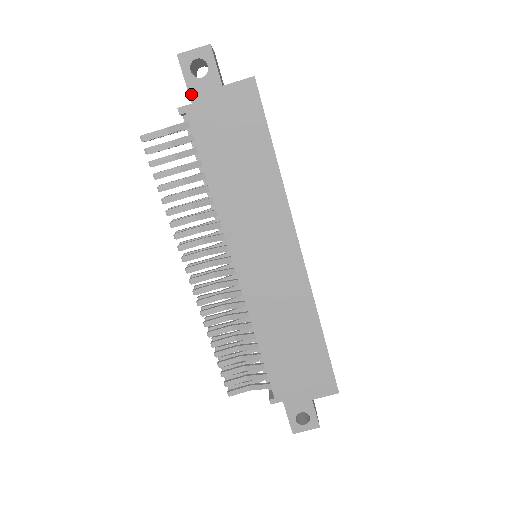
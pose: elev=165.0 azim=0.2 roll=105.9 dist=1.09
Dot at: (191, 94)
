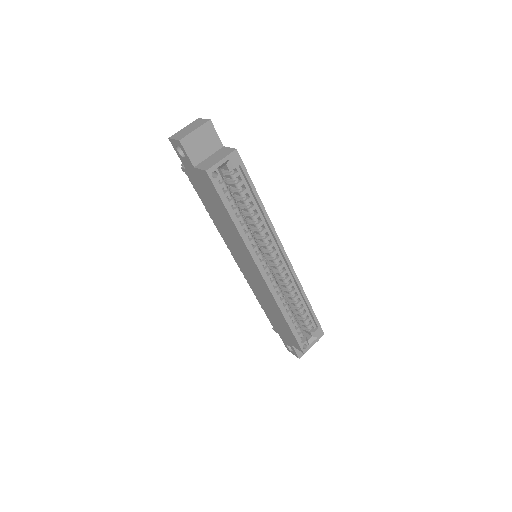
Dot at: (183, 163)
